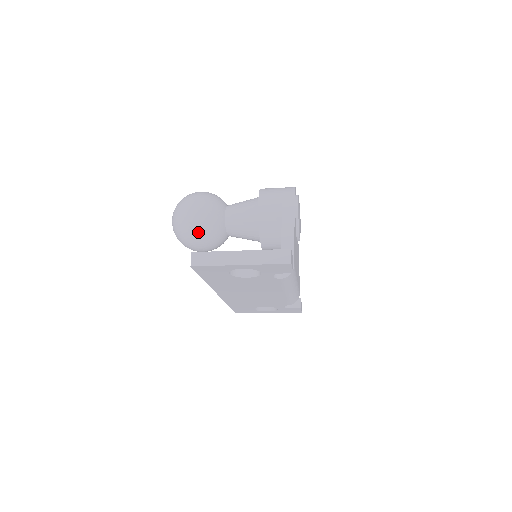
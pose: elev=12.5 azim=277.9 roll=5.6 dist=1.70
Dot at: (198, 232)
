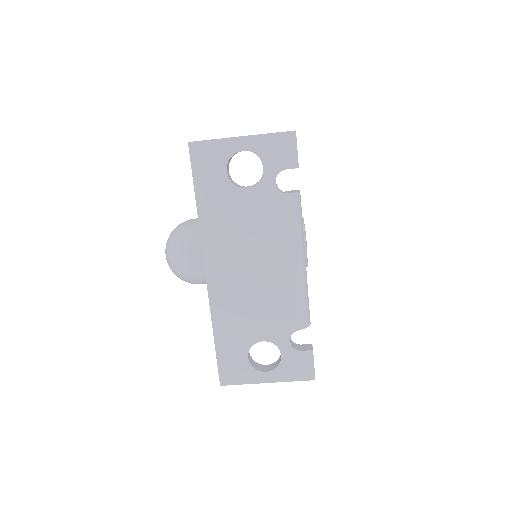
Dot at: (194, 231)
